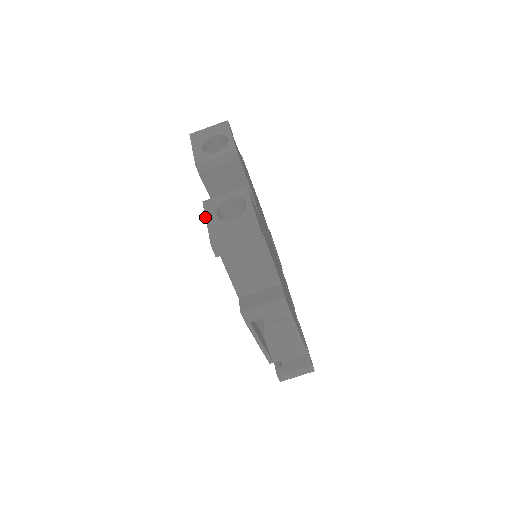
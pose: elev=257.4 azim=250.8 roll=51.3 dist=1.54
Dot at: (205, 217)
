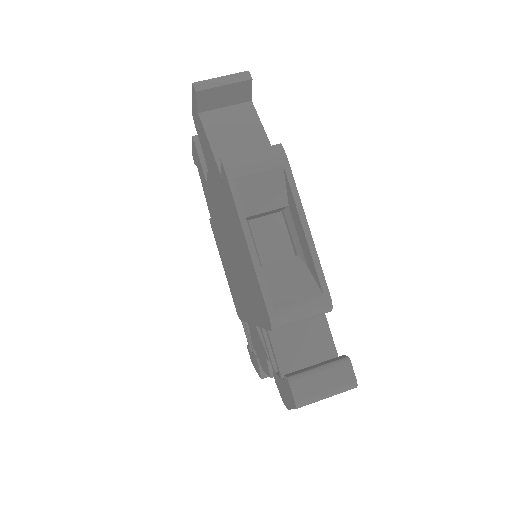
Dot at: occluded
